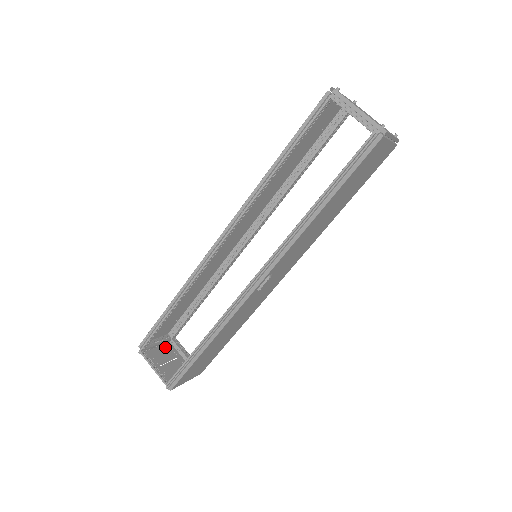
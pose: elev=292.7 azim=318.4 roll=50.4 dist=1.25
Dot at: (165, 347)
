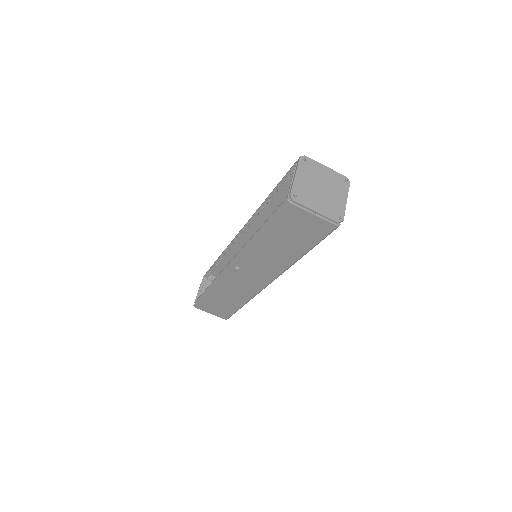
Dot at: occluded
